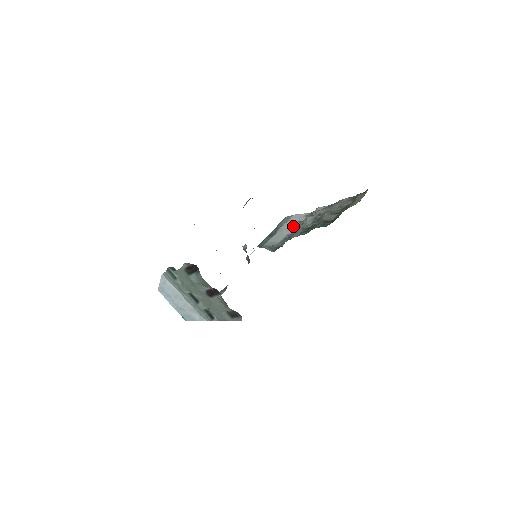
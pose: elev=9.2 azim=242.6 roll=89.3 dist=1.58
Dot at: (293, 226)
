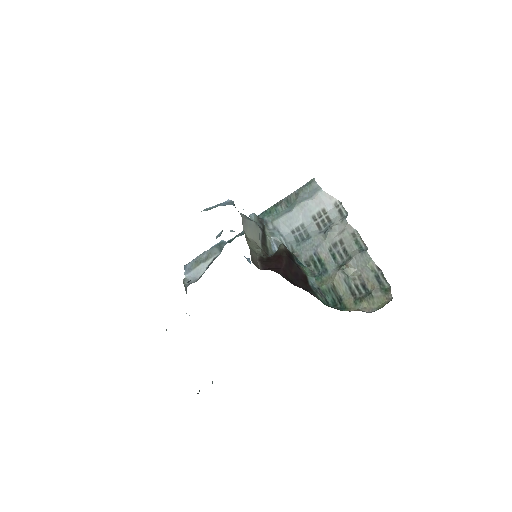
Dot at: (314, 214)
